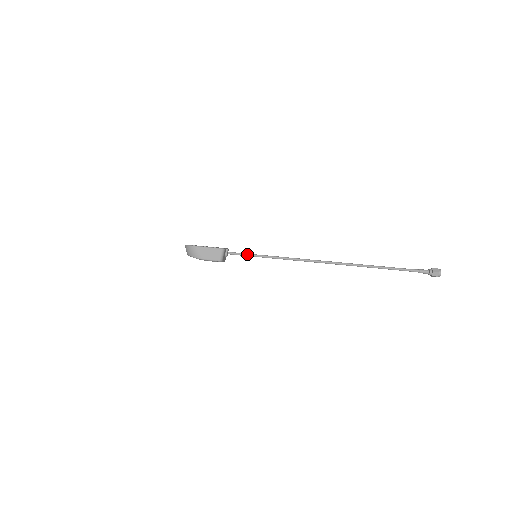
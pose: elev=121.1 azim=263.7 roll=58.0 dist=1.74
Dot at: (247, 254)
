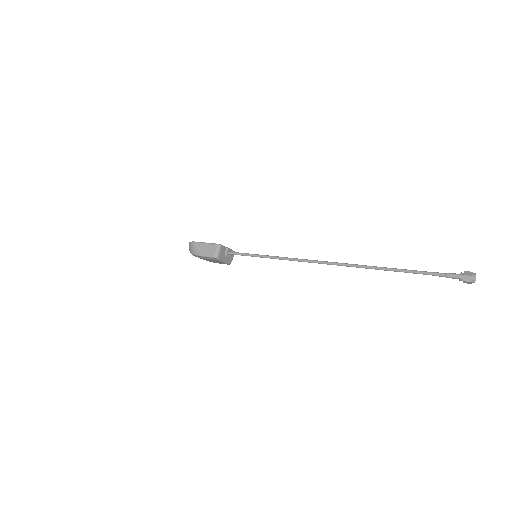
Dot at: (247, 254)
